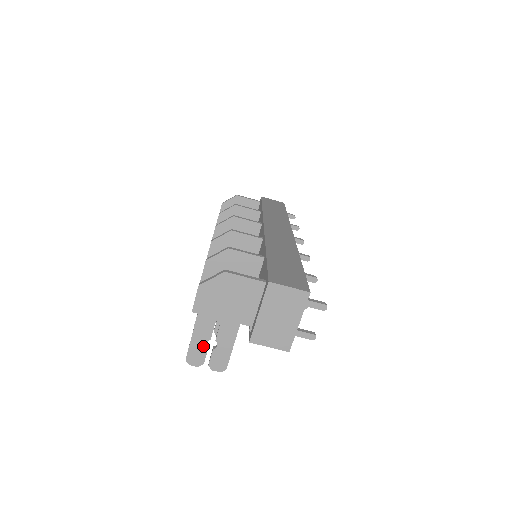
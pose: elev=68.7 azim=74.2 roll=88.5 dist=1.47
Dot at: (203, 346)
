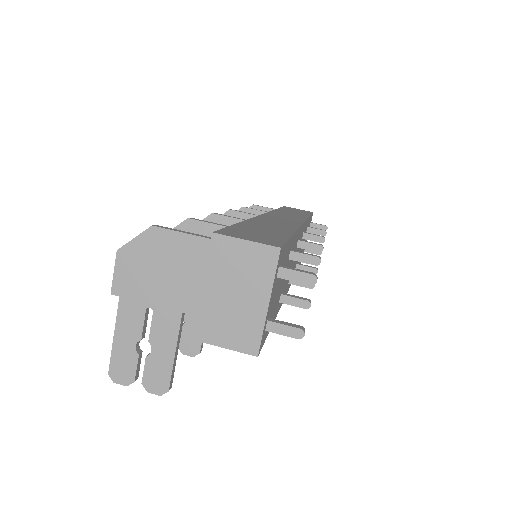
Dot at: (131, 351)
